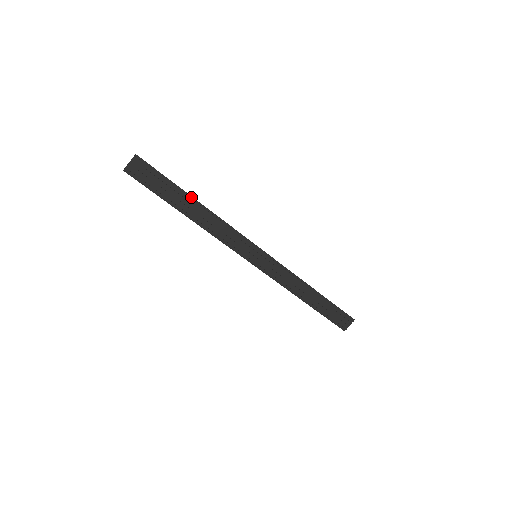
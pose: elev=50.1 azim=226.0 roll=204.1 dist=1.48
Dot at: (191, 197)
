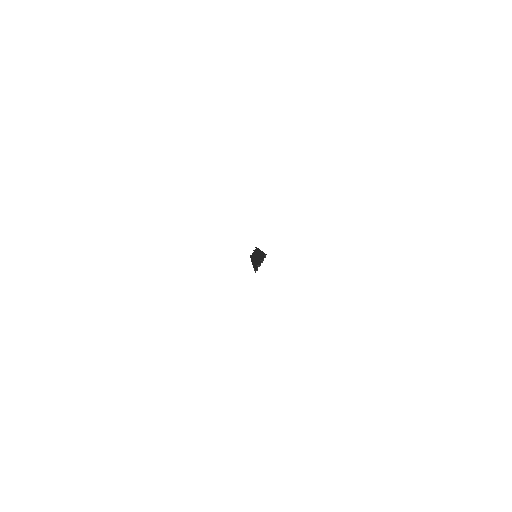
Dot at: occluded
